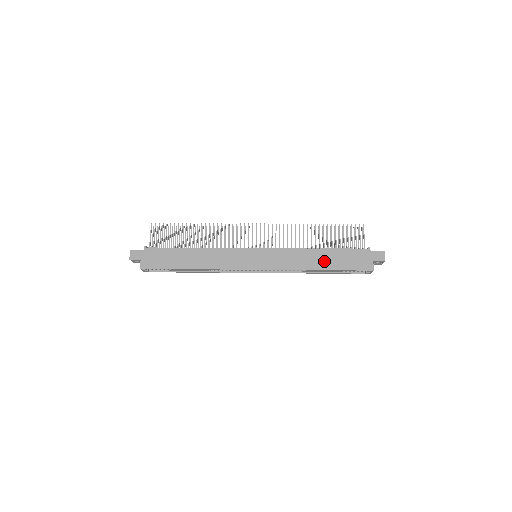
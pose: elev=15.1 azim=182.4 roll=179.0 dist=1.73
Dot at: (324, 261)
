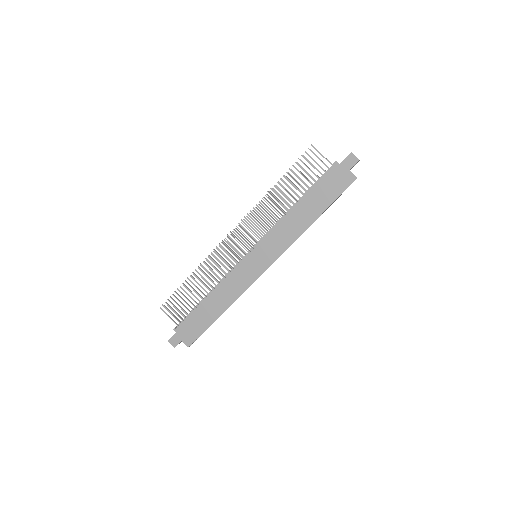
Dot at: (310, 211)
